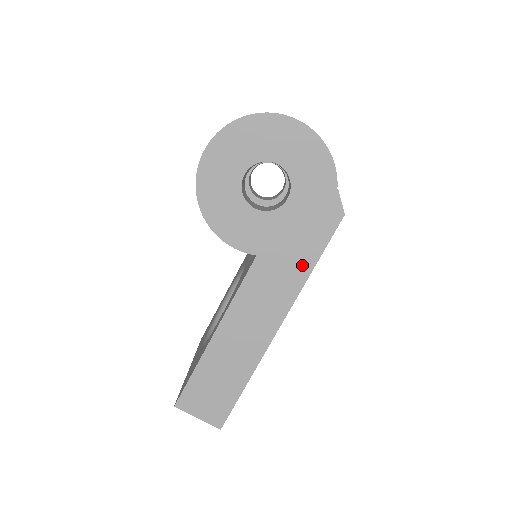
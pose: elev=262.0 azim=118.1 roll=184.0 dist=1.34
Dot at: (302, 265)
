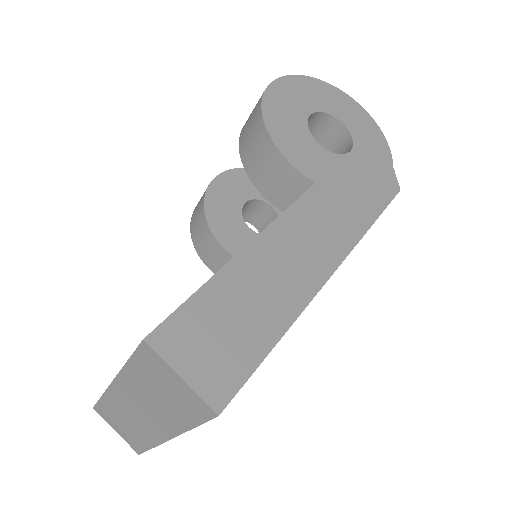
Dot at: (362, 215)
